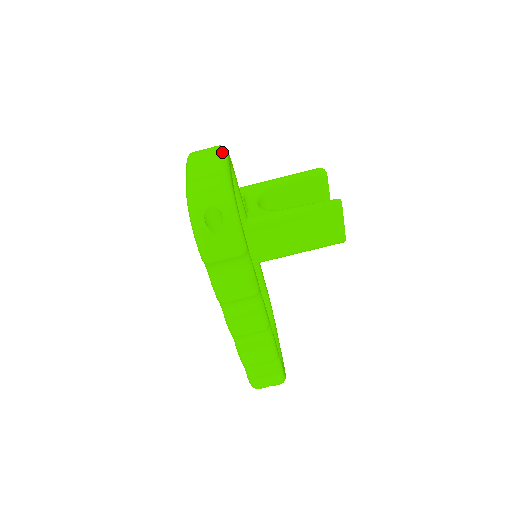
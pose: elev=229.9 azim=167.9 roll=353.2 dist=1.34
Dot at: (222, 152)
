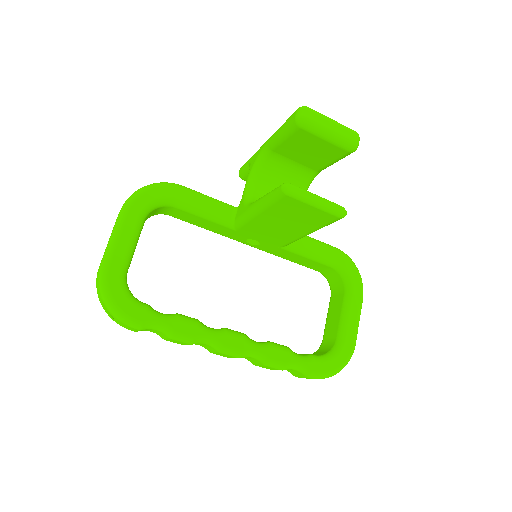
Dot at: (119, 215)
